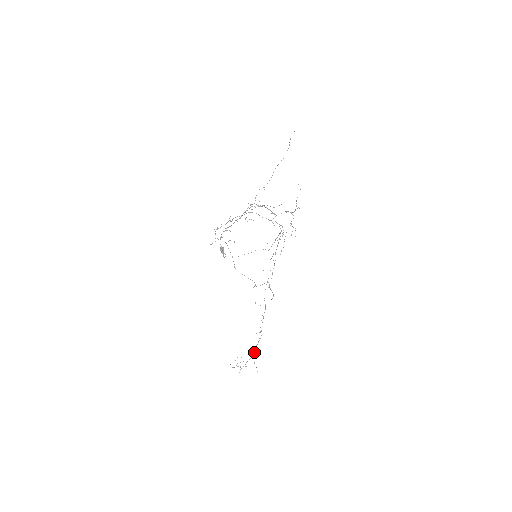
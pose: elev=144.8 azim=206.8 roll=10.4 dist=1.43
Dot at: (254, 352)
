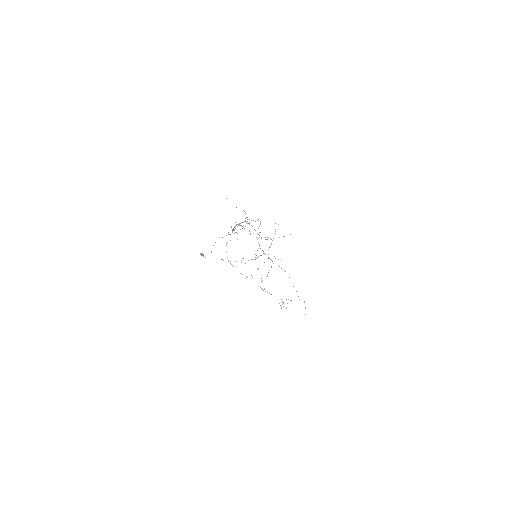
Dot at: (283, 306)
